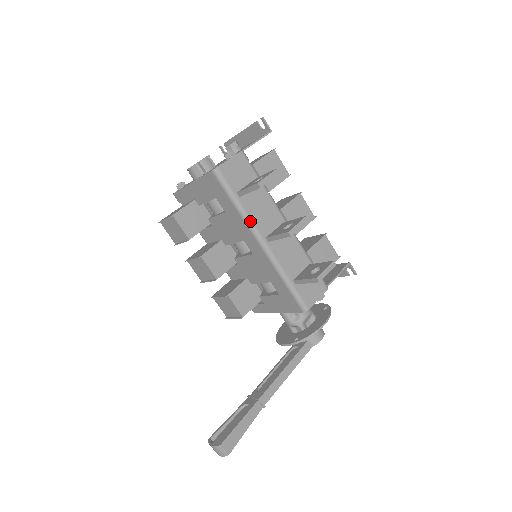
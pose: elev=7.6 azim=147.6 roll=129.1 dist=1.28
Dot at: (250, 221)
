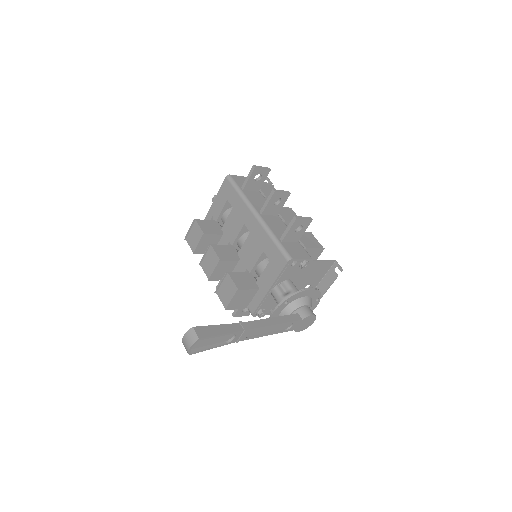
Dot at: (249, 201)
